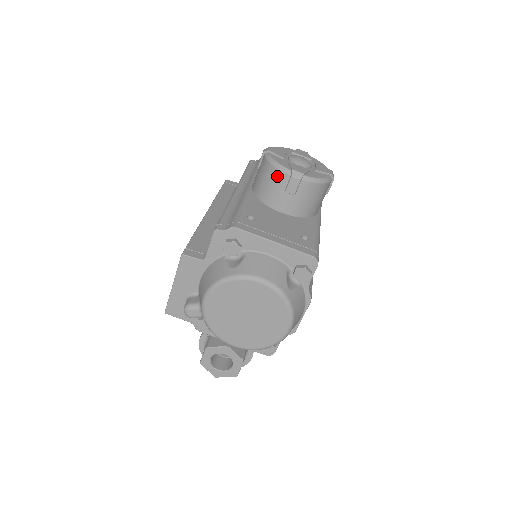
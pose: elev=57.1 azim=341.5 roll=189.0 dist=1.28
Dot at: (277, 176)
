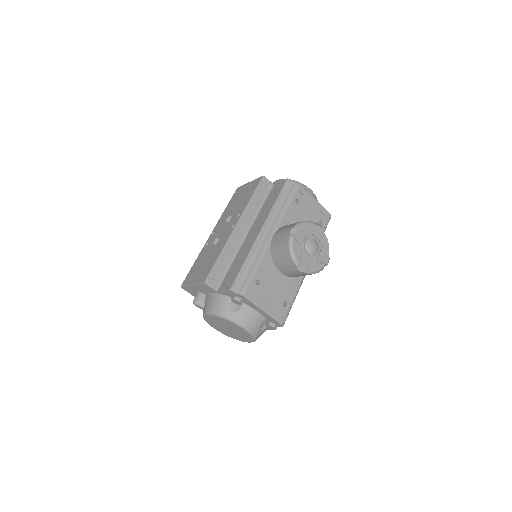
Dot at: (289, 260)
